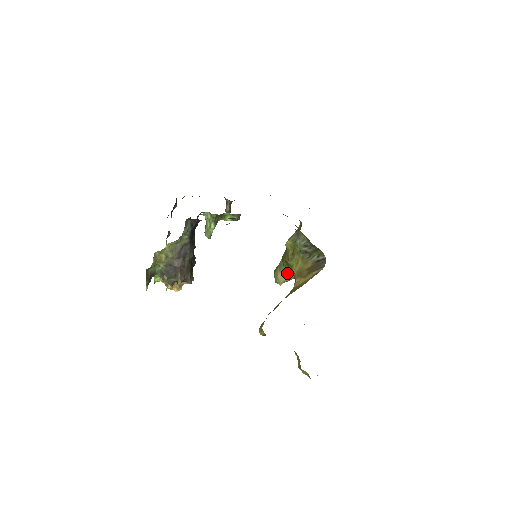
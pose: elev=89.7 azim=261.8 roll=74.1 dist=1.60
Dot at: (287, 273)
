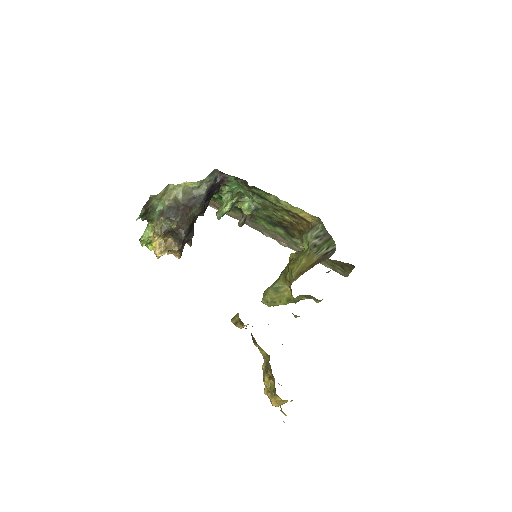
Dot at: (280, 292)
